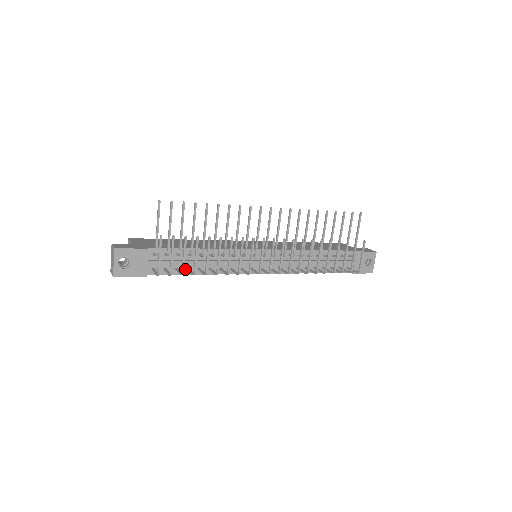
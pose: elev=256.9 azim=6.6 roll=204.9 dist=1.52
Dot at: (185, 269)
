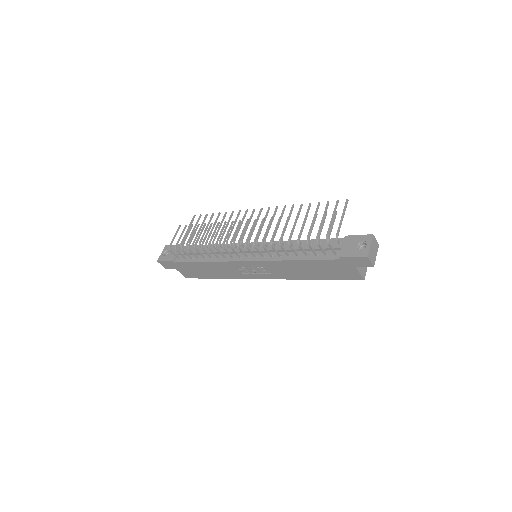
Dot at: (197, 258)
